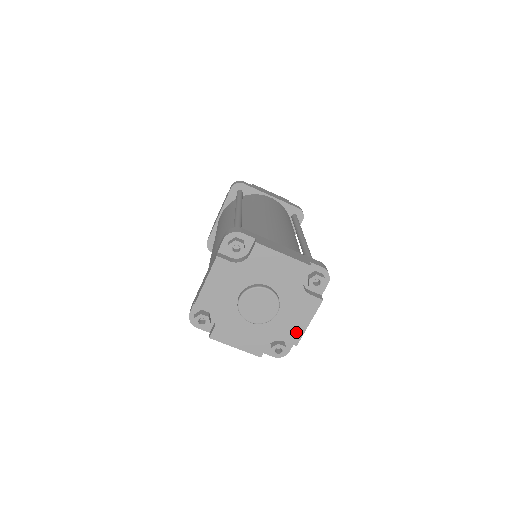
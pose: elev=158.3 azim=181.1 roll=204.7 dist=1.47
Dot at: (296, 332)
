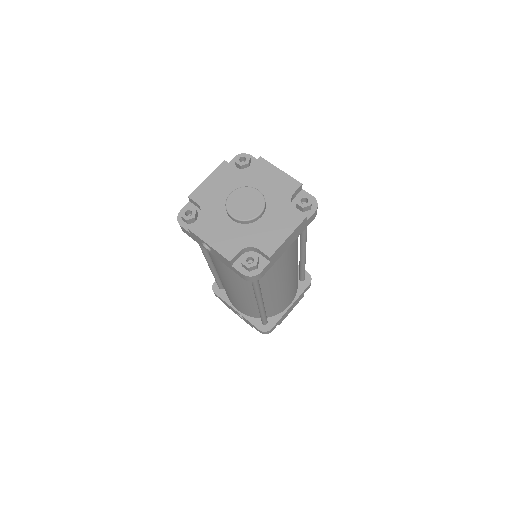
Dot at: (273, 243)
